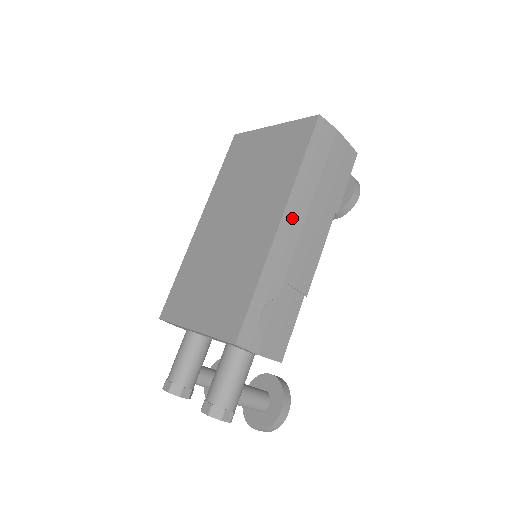
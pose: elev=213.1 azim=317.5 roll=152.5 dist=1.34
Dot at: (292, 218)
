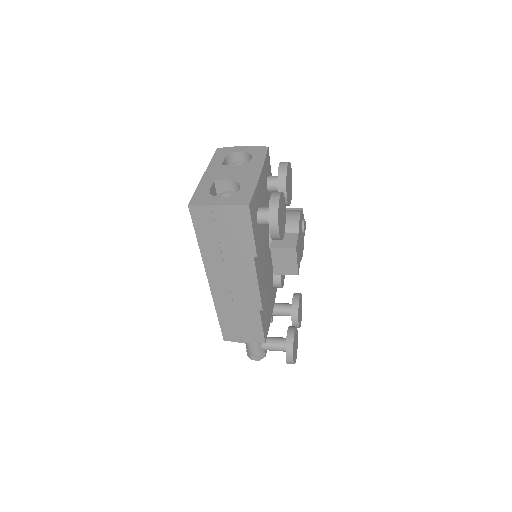
Dot at: (215, 276)
